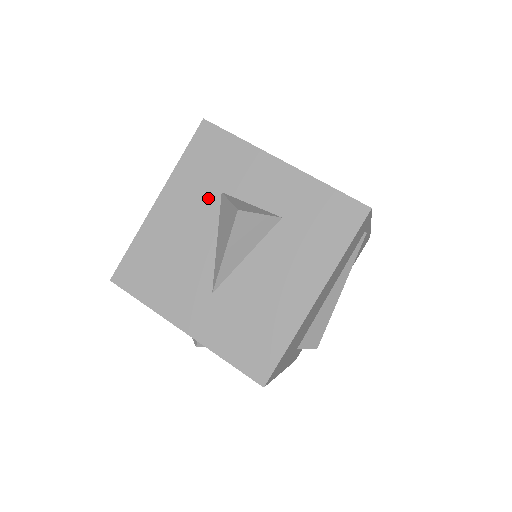
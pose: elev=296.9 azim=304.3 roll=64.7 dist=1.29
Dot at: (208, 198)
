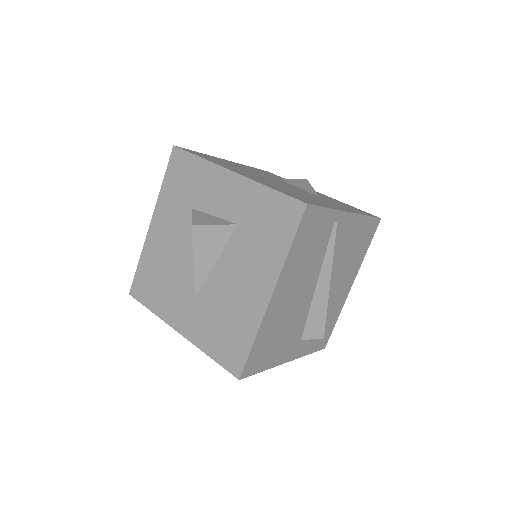
Dot at: (184, 215)
